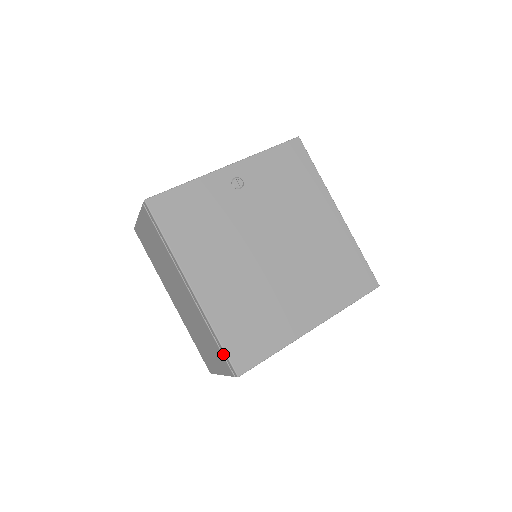
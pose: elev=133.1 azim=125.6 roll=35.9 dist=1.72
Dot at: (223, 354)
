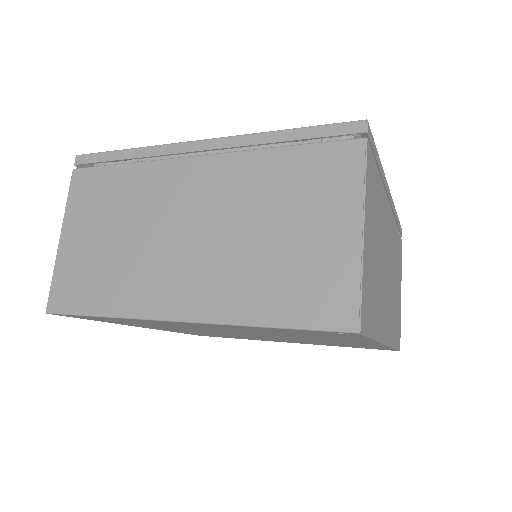
Dot at: occluded
